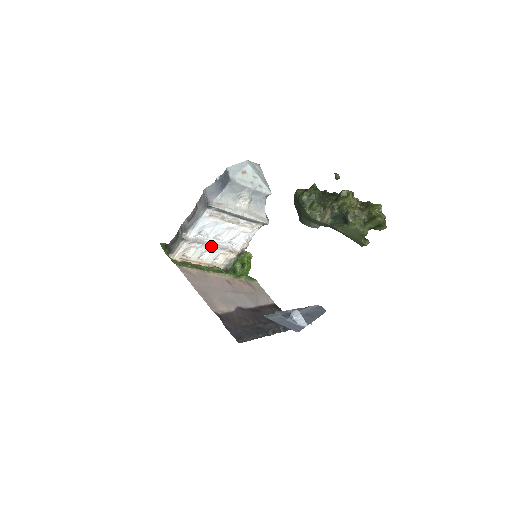
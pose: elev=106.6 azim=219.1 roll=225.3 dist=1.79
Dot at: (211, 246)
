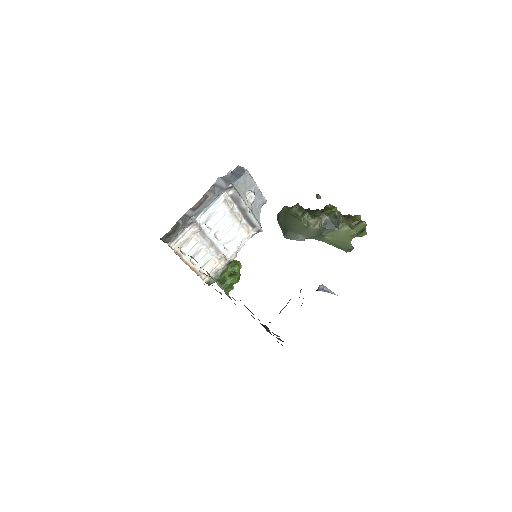
Dot at: (209, 244)
